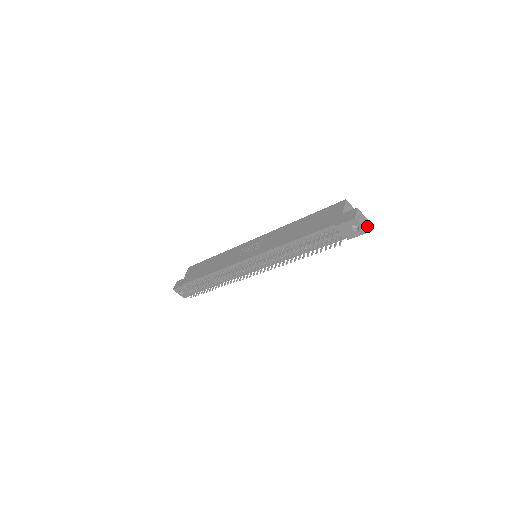
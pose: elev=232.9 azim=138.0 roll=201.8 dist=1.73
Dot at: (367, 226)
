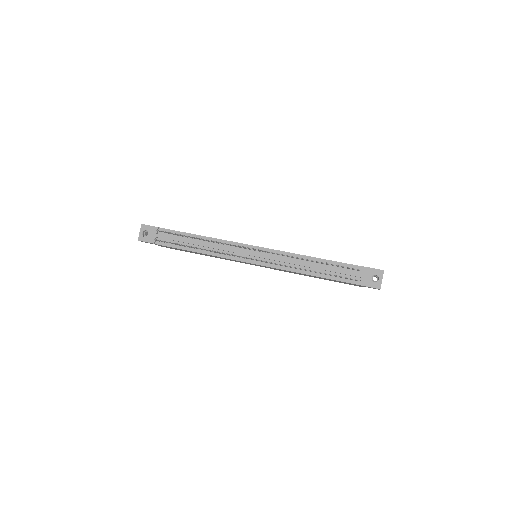
Dot at: occluded
